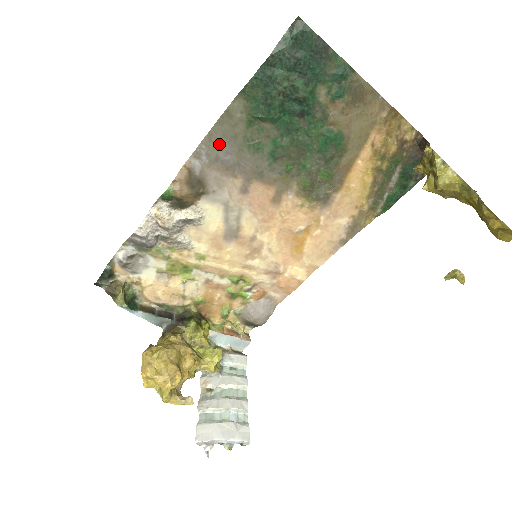
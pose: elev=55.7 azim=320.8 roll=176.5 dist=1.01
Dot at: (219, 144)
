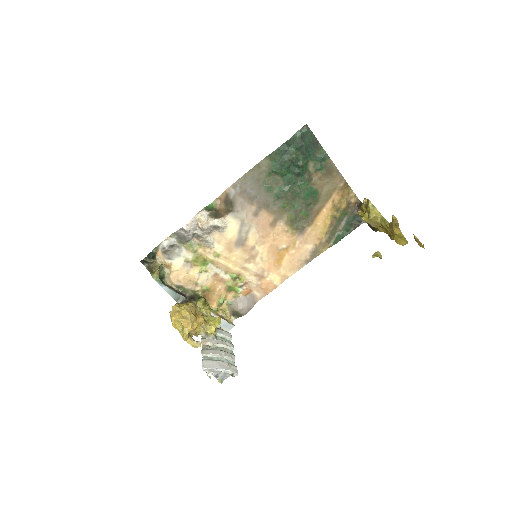
Dot at: (249, 182)
